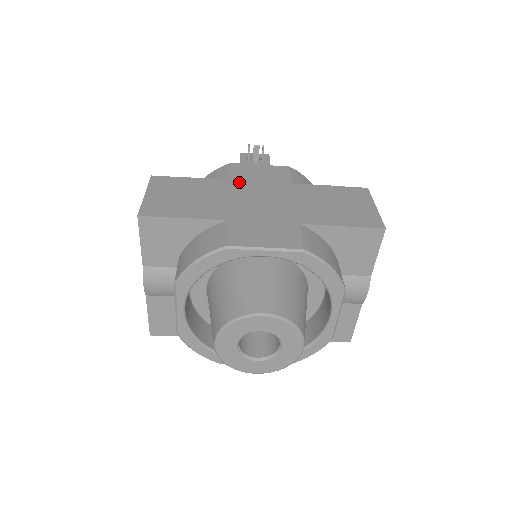
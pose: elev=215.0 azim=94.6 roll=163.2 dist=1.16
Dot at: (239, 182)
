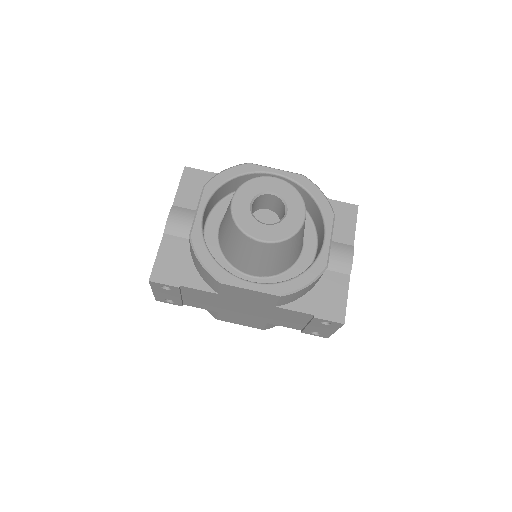
Dot at: occluded
